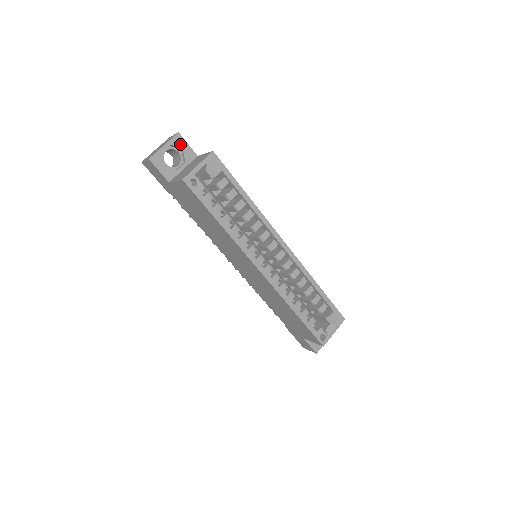
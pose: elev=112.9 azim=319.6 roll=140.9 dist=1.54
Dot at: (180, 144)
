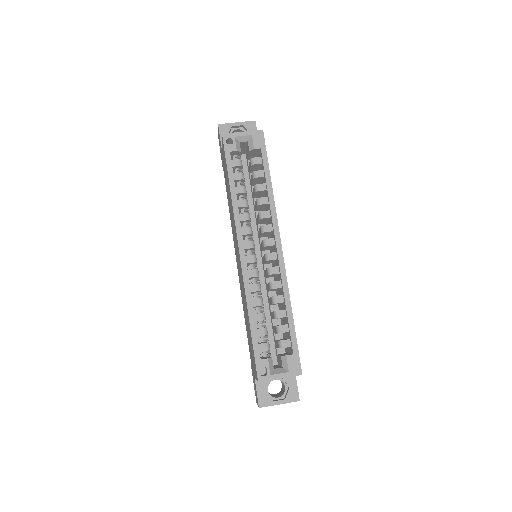
Dot at: (251, 129)
